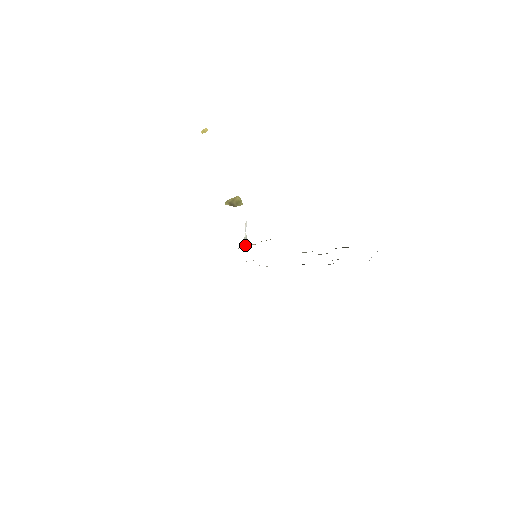
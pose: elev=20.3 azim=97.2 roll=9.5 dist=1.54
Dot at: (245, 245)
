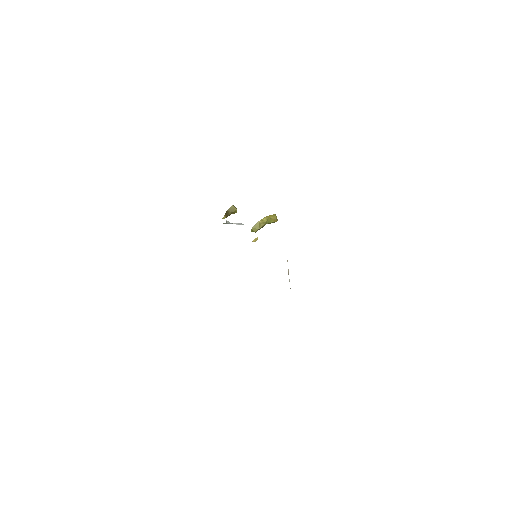
Dot at: occluded
